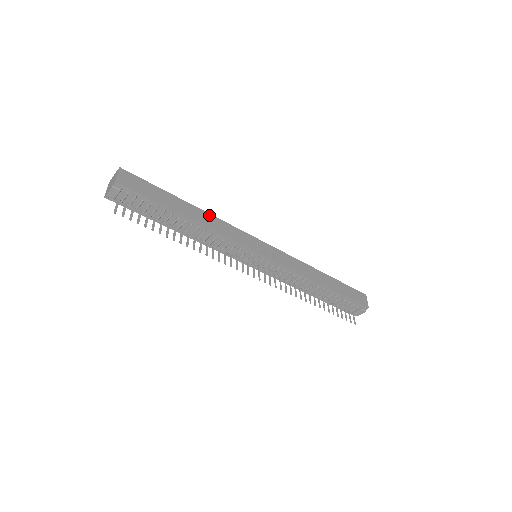
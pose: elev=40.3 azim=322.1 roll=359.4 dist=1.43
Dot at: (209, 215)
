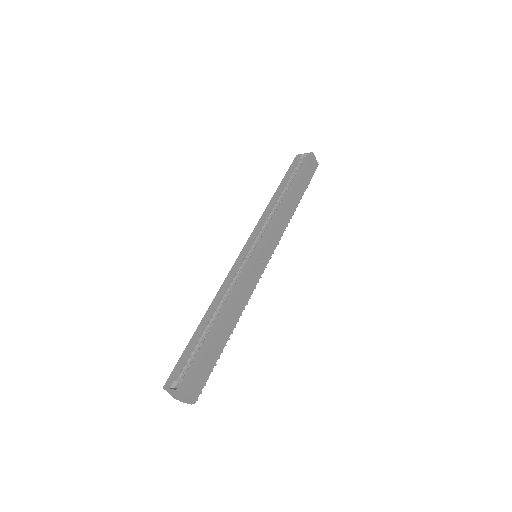
Dot at: (233, 302)
